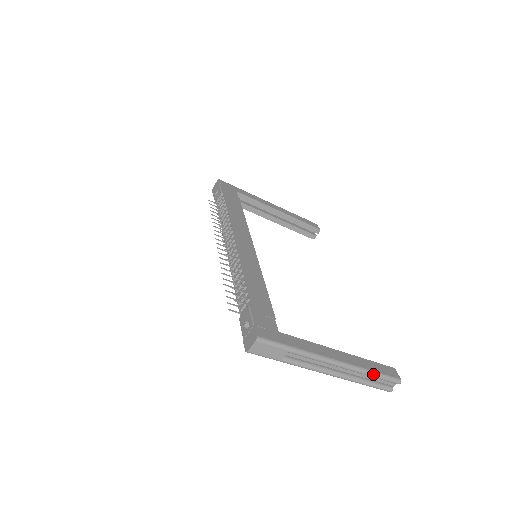
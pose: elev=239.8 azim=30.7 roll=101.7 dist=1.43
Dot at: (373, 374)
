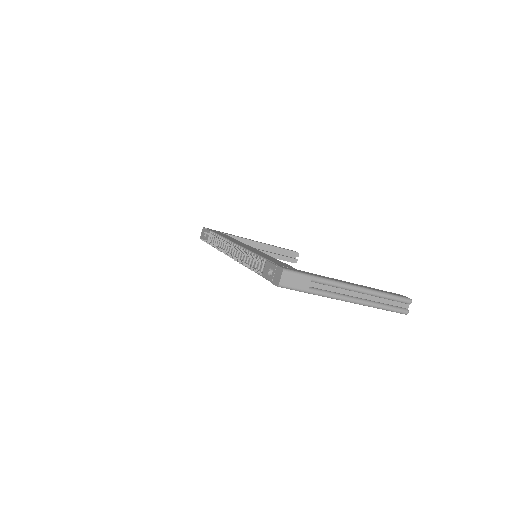
Dot at: (386, 295)
